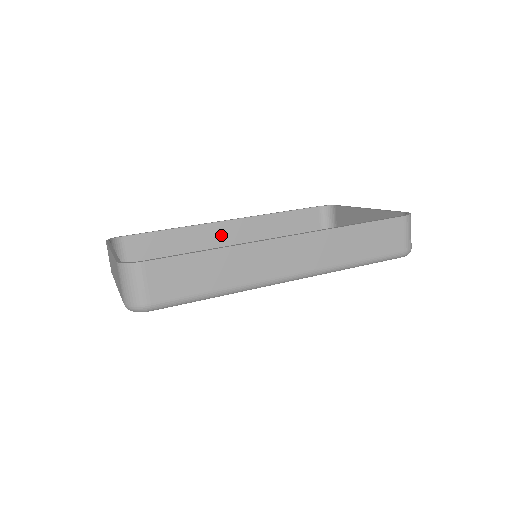
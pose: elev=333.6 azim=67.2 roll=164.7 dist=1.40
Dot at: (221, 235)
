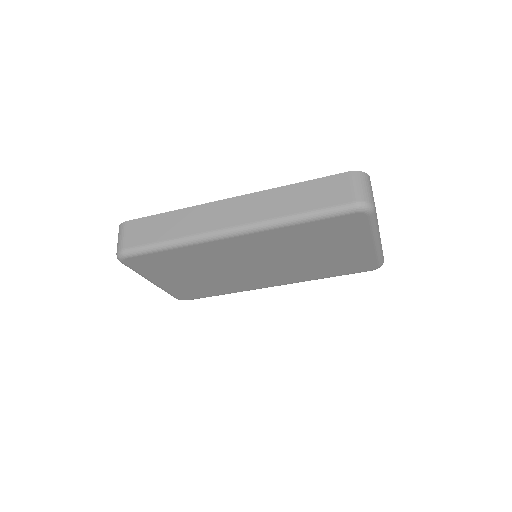
Dot at: occluded
